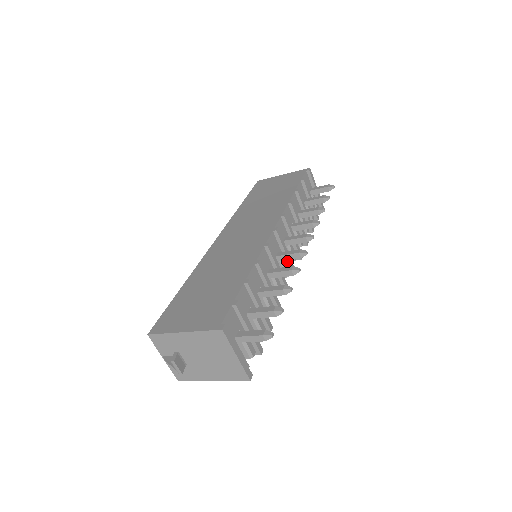
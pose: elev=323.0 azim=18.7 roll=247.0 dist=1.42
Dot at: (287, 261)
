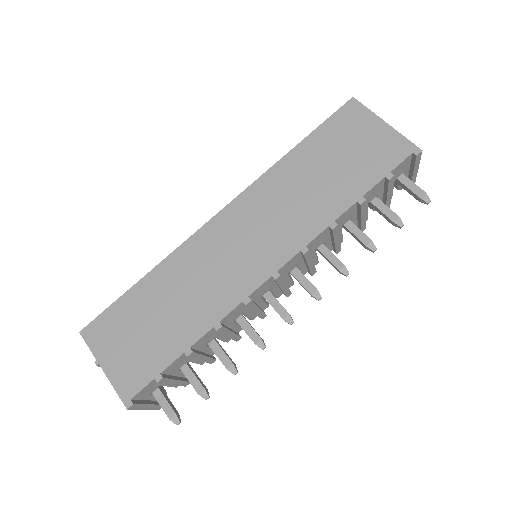
Dot at: (282, 290)
